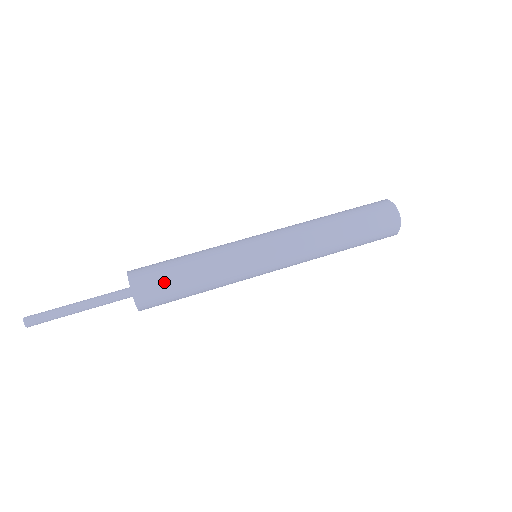
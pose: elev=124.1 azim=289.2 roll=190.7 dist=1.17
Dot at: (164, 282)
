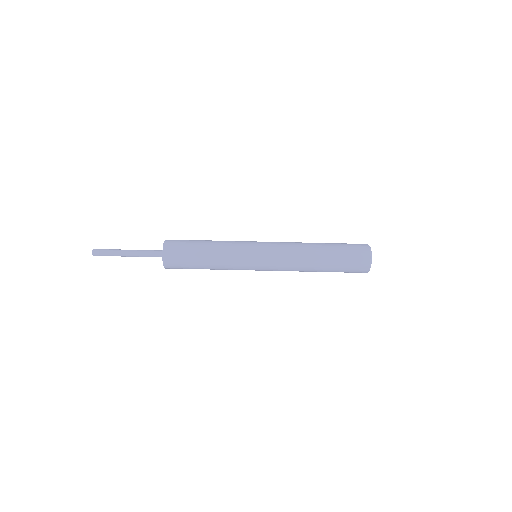
Dot at: (185, 261)
